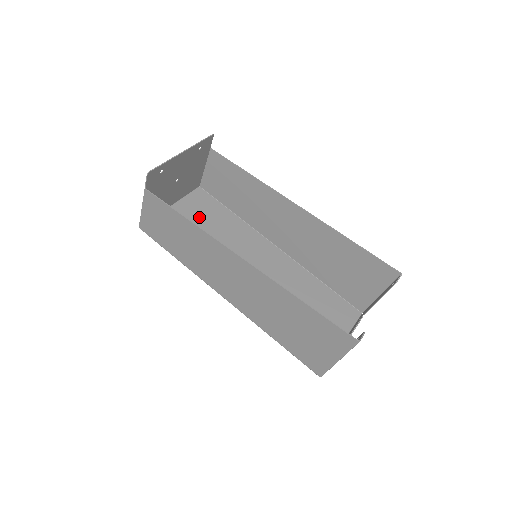
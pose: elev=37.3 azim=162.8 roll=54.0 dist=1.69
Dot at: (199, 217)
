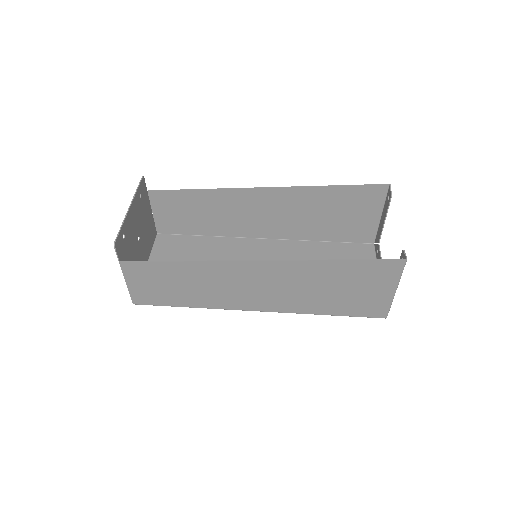
Dot at: (178, 259)
